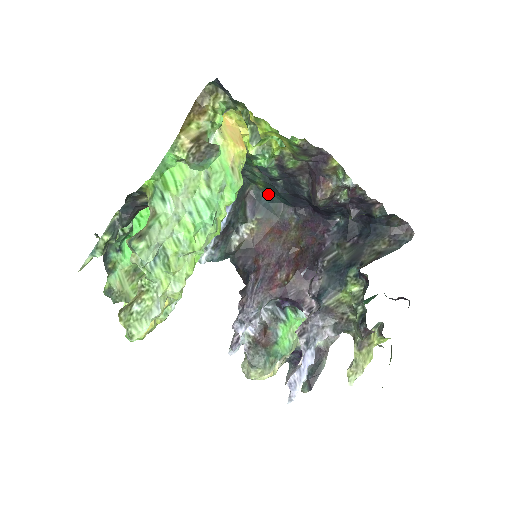
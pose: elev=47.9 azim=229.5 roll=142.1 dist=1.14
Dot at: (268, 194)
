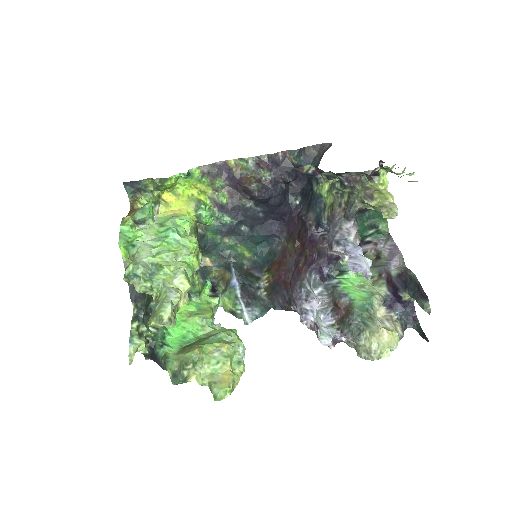
Dot at: (257, 253)
